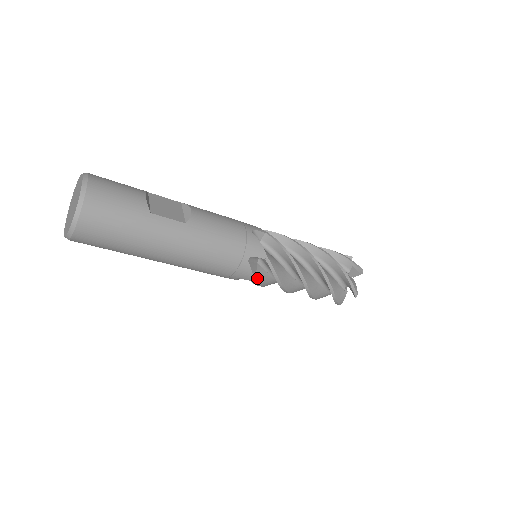
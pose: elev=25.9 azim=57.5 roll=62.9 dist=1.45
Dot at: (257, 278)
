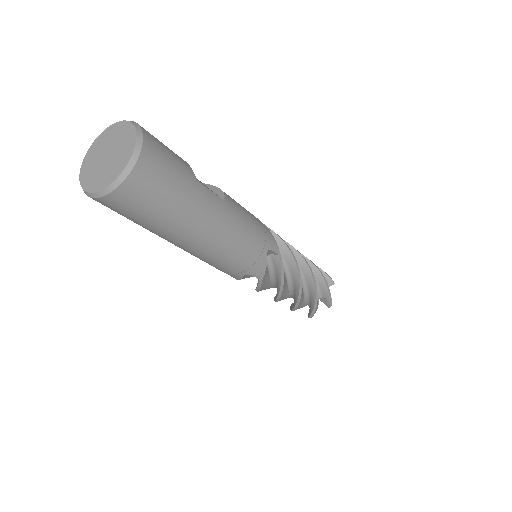
Dot at: (264, 277)
